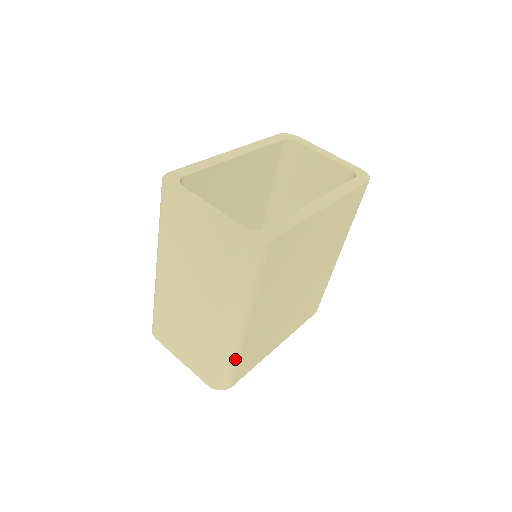
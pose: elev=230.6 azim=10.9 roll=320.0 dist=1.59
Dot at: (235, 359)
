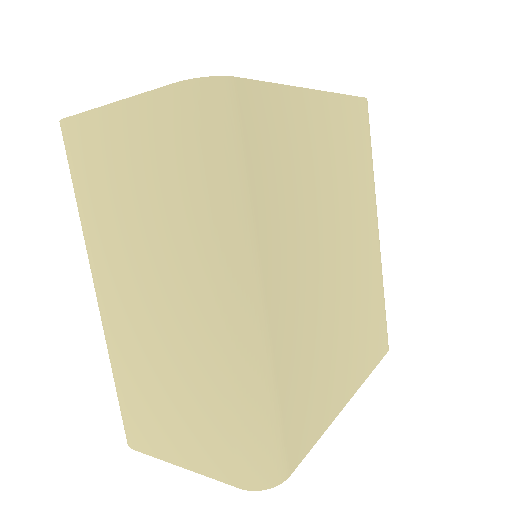
Dot at: (268, 391)
